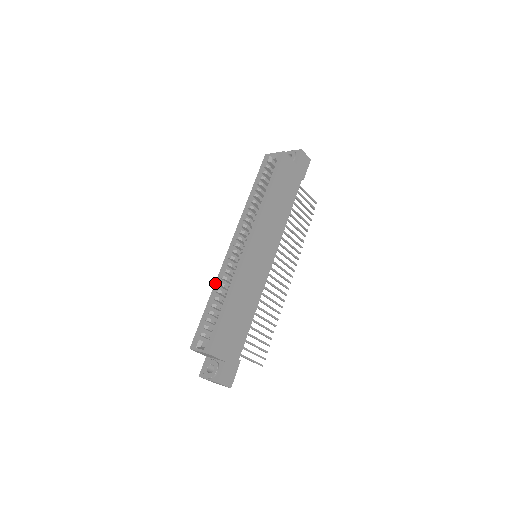
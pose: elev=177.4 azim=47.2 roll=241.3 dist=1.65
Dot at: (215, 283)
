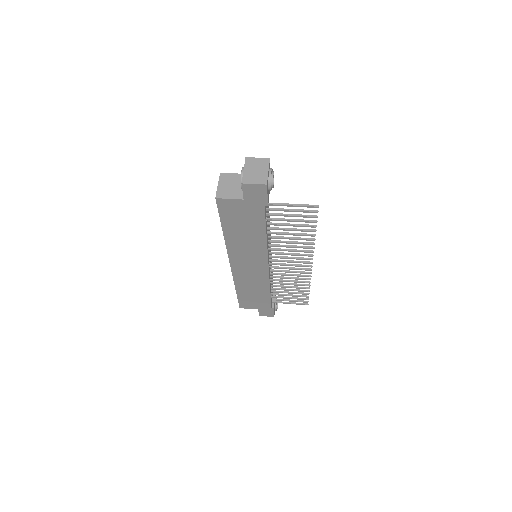
Dot at: occluded
